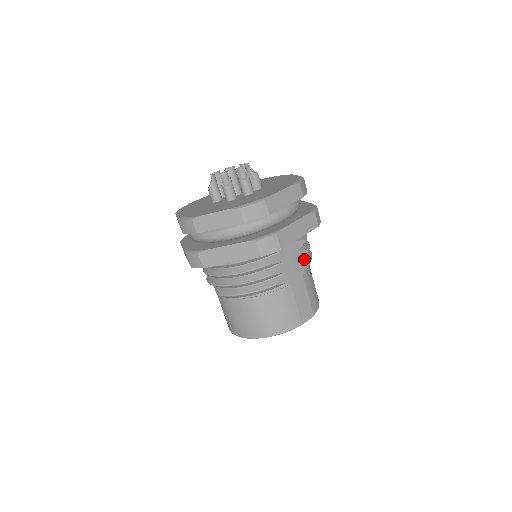
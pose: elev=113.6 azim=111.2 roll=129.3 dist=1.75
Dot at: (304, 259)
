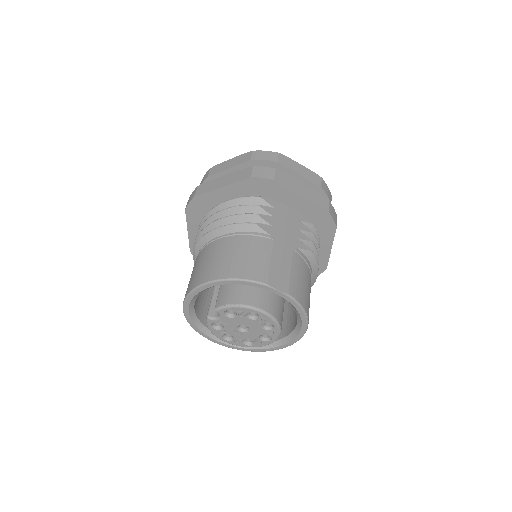
Dot at: (303, 243)
